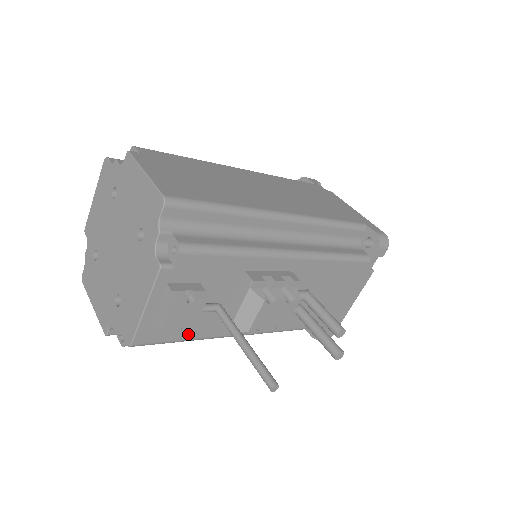
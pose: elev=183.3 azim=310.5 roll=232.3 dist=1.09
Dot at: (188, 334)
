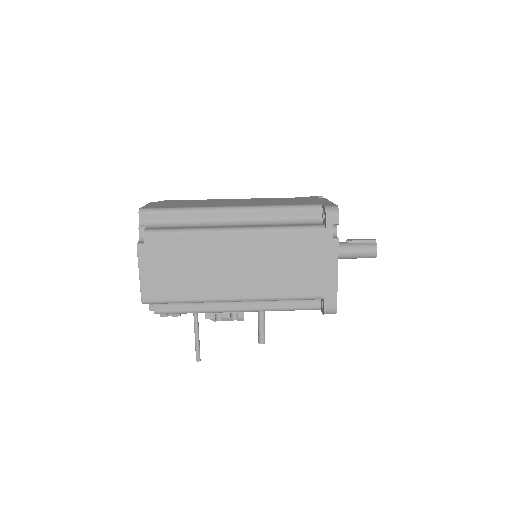
Dot at: occluded
